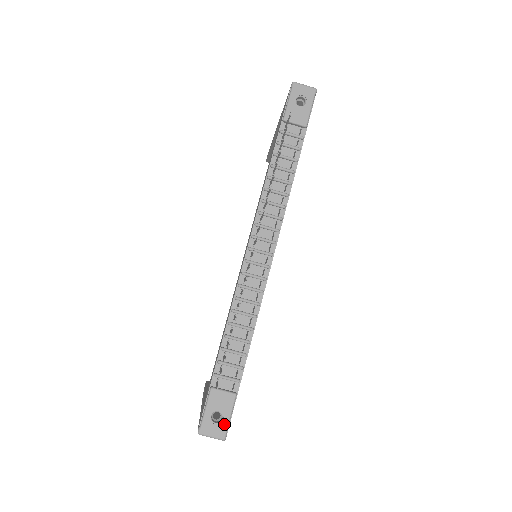
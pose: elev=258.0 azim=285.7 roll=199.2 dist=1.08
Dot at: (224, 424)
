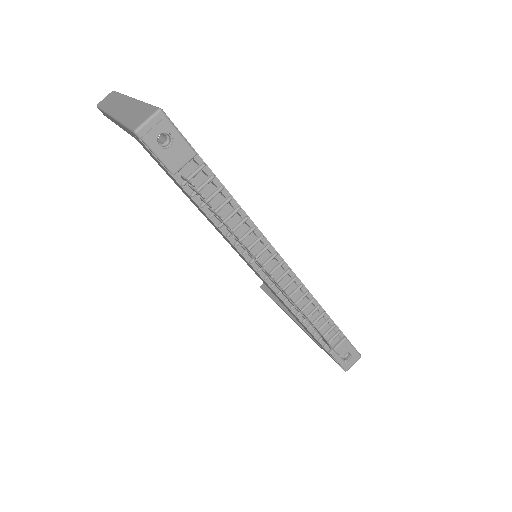
Dot at: (354, 354)
